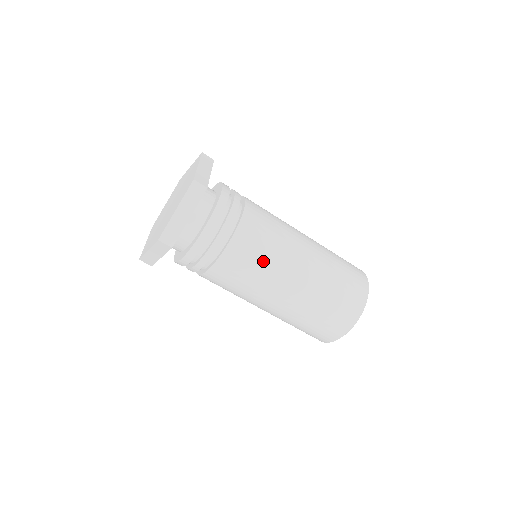
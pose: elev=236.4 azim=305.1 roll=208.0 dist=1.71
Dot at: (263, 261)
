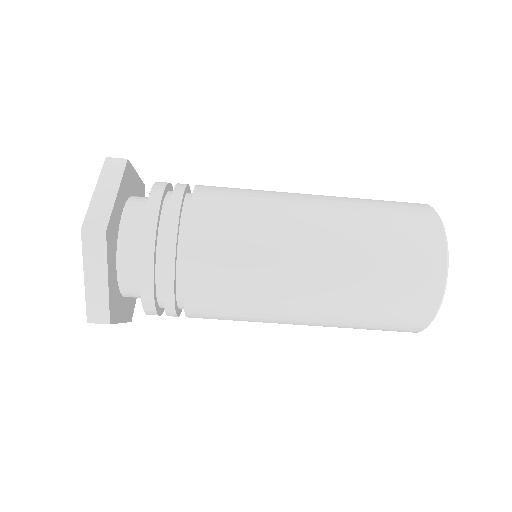
Dot at: (246, 285)
